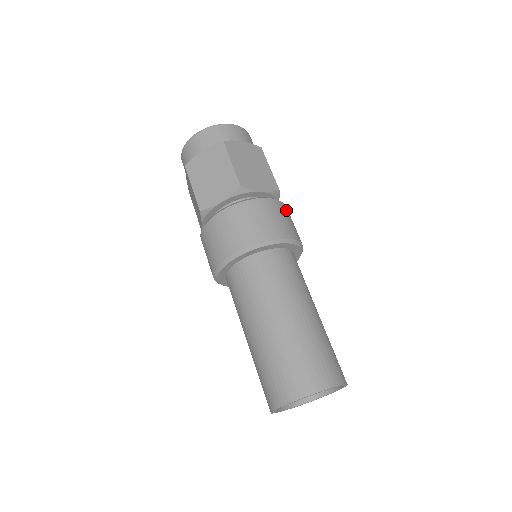
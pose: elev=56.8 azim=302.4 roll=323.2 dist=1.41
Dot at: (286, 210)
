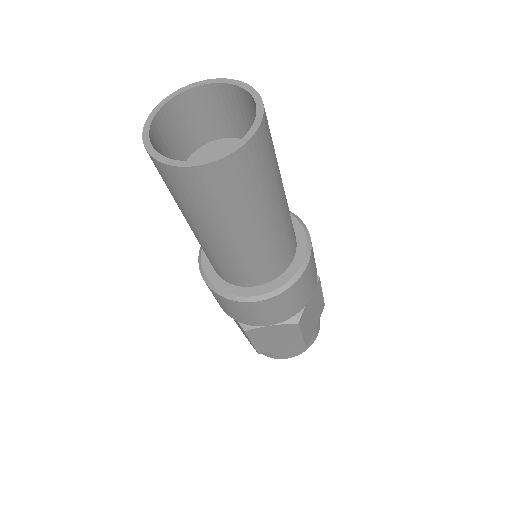
Dot at: occluded
